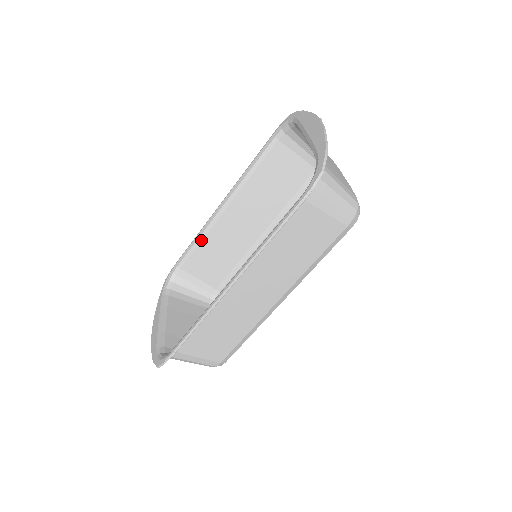
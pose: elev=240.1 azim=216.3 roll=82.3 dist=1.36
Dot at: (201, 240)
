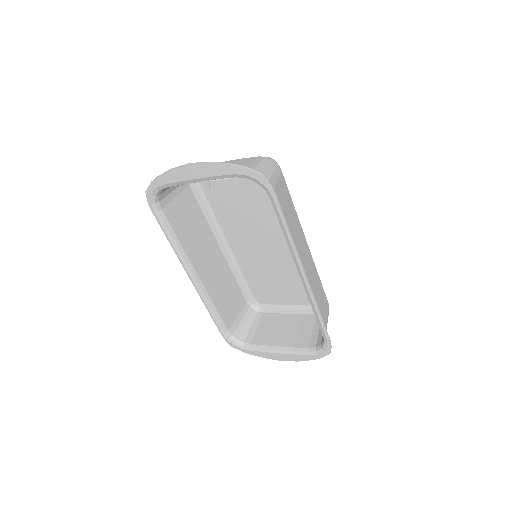
Dot at: (213, 305)
